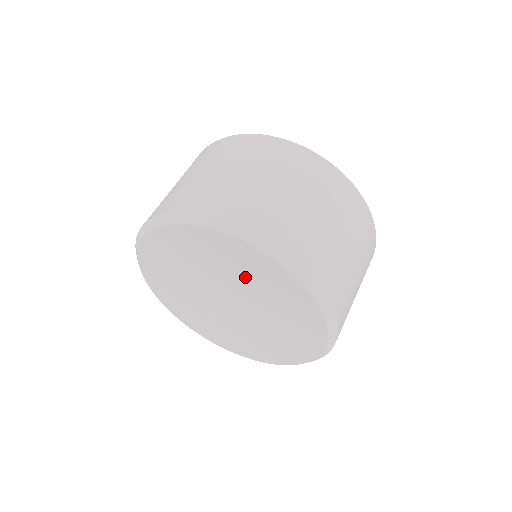
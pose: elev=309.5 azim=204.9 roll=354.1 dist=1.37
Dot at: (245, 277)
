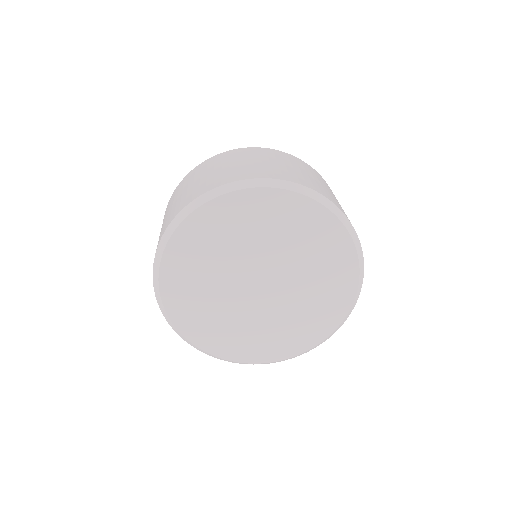
Dot at: (302, 248)
